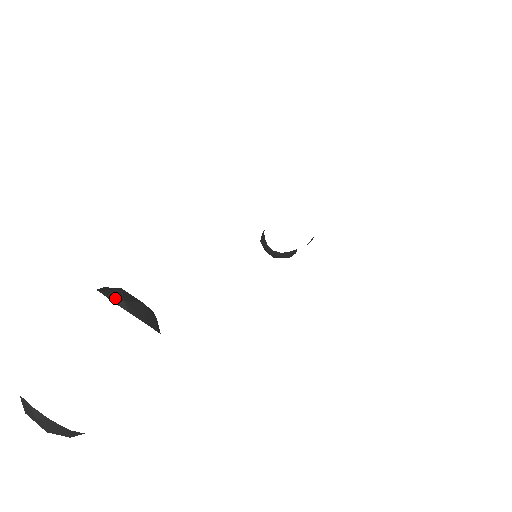
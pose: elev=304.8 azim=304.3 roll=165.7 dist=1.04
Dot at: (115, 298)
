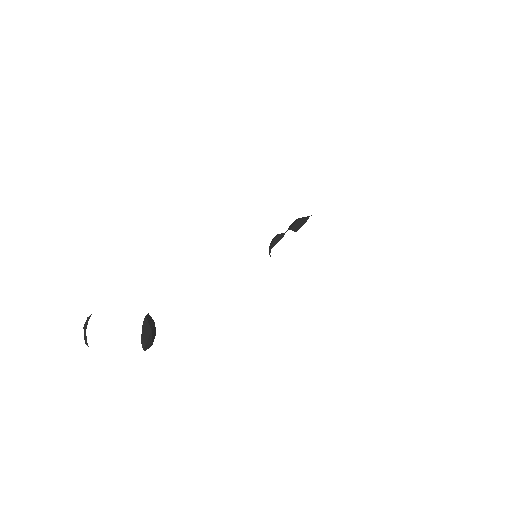
Dot at: (144, 342)
